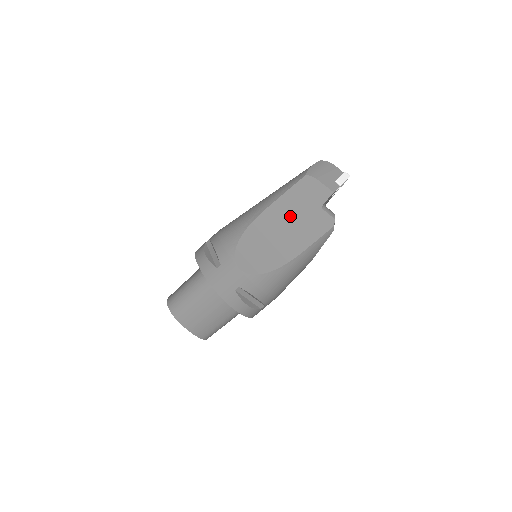
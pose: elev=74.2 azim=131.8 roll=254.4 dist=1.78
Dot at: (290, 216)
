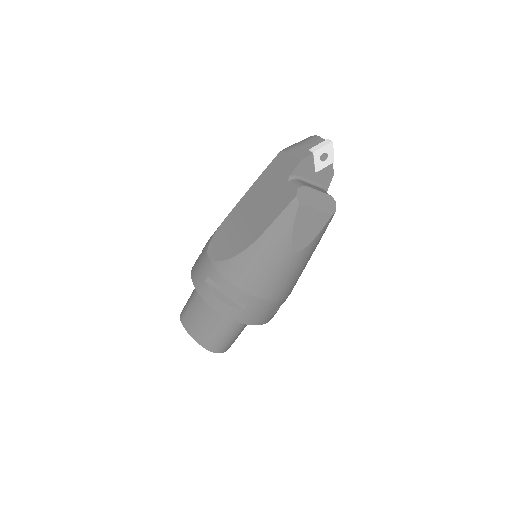
Dot at: (260, 197)
